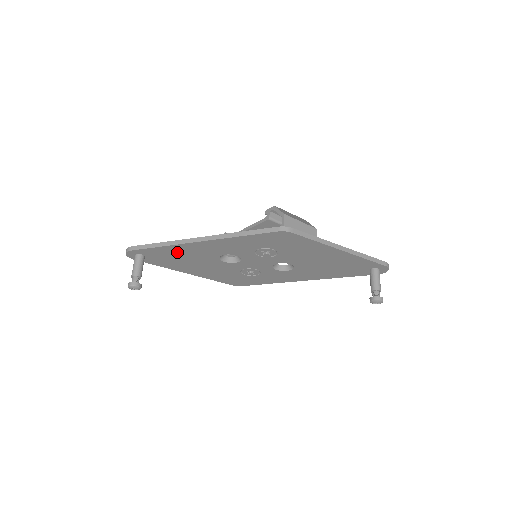
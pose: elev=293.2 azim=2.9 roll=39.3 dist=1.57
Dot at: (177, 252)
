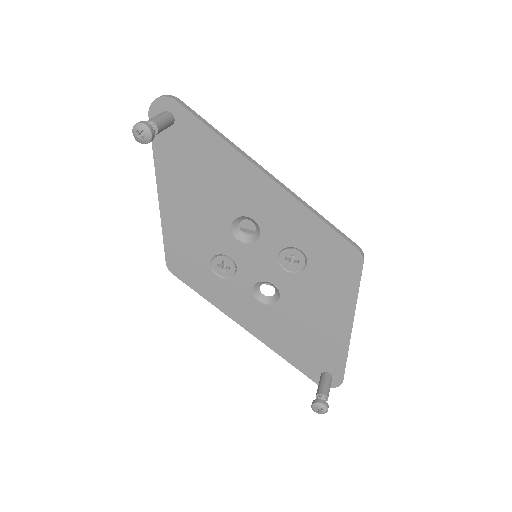
Dot at: (217, 162)
